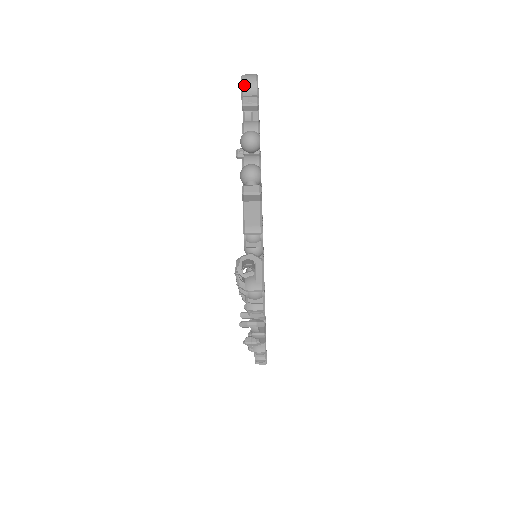
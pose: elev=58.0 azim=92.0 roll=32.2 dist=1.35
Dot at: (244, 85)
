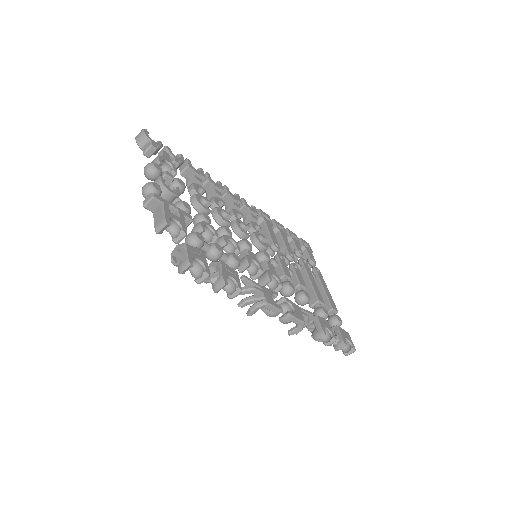
Dot at: (137, 142)
